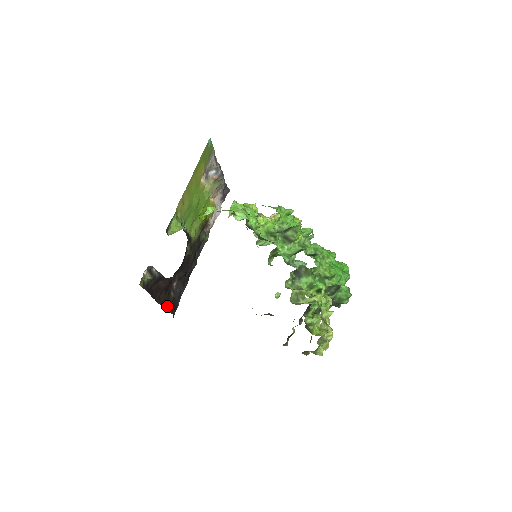
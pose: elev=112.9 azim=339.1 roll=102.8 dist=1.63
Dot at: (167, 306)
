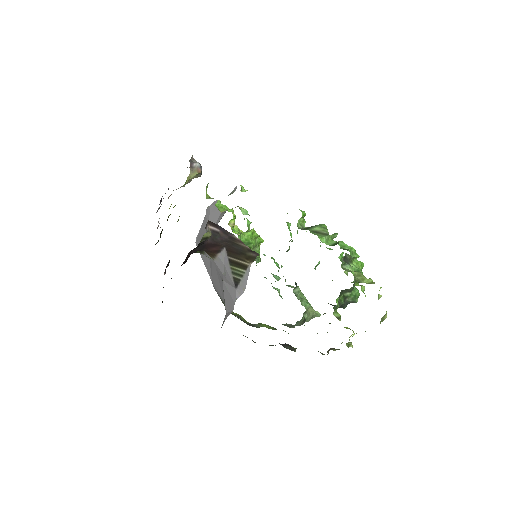
Dot at: occluded
